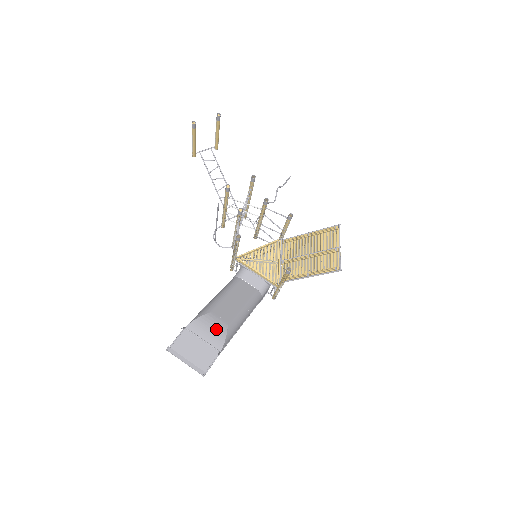
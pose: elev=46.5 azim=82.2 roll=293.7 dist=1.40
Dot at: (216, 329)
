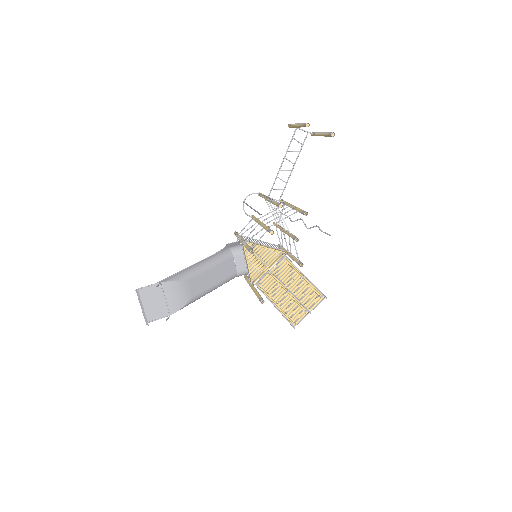
Dot at: (180, 298)
